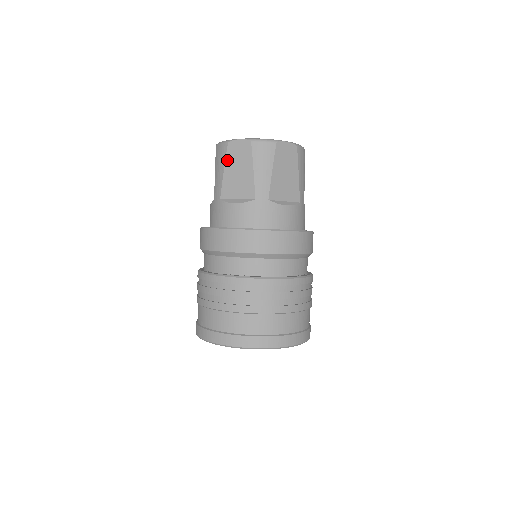
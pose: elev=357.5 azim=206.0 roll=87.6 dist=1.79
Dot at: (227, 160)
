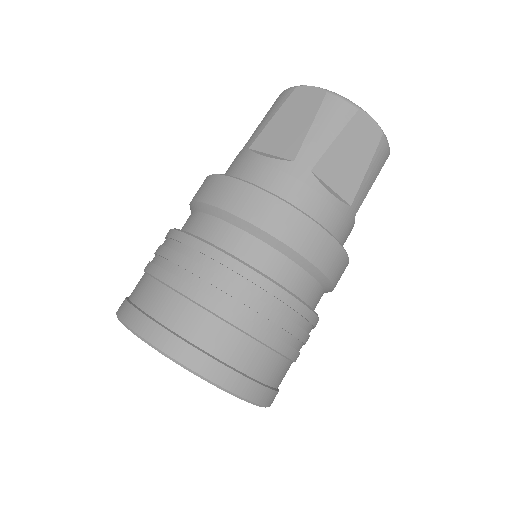
Dot at: (347, 129)
